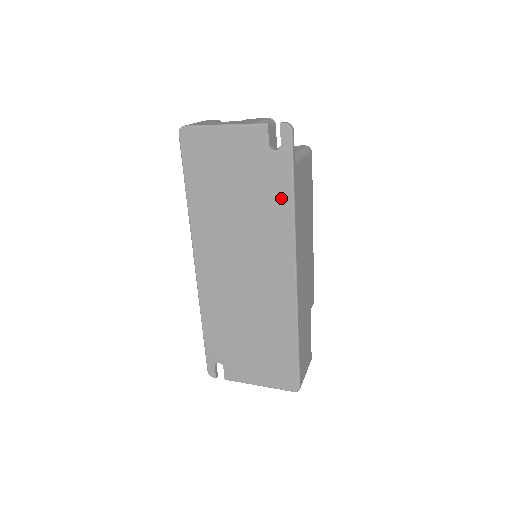
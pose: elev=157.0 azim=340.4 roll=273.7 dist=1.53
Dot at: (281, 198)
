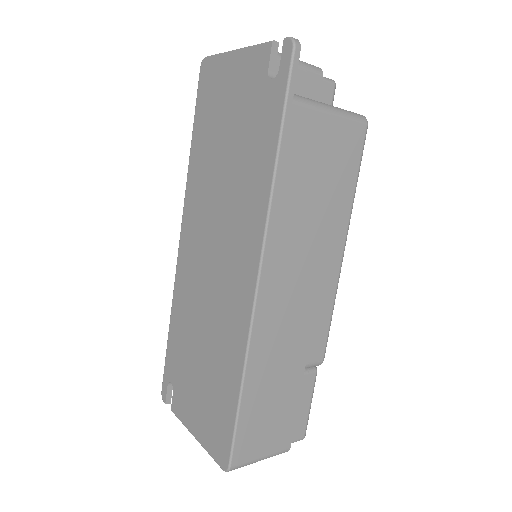
Dot at: (265, 151)
